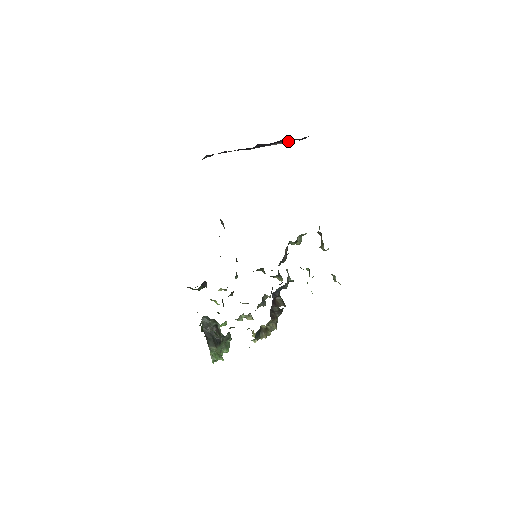
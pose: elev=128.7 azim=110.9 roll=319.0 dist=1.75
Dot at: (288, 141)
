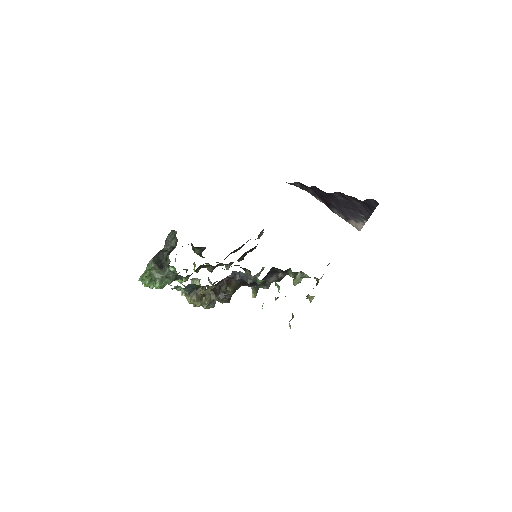
Dot at: (362, 211)
